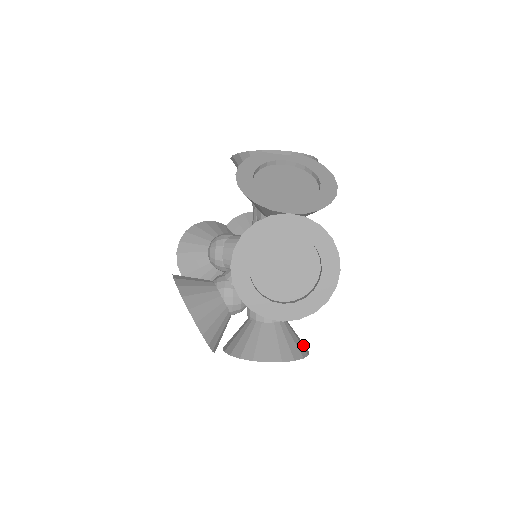
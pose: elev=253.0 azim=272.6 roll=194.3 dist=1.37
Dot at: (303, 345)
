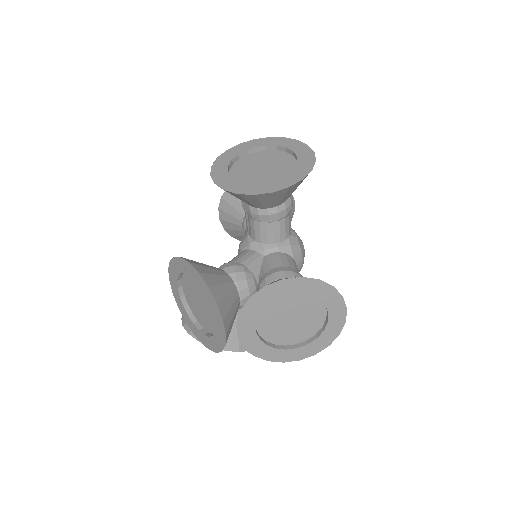
Dot at: occluded
